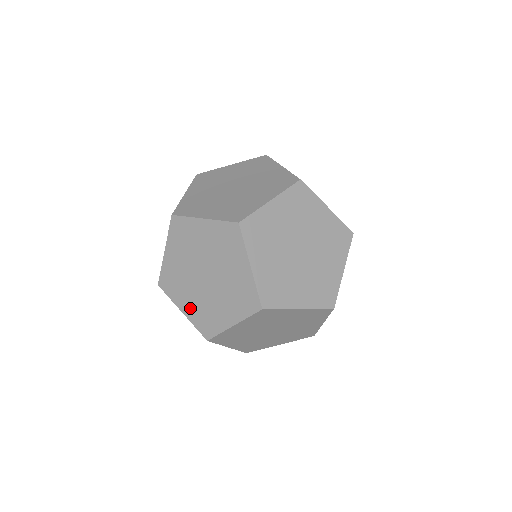
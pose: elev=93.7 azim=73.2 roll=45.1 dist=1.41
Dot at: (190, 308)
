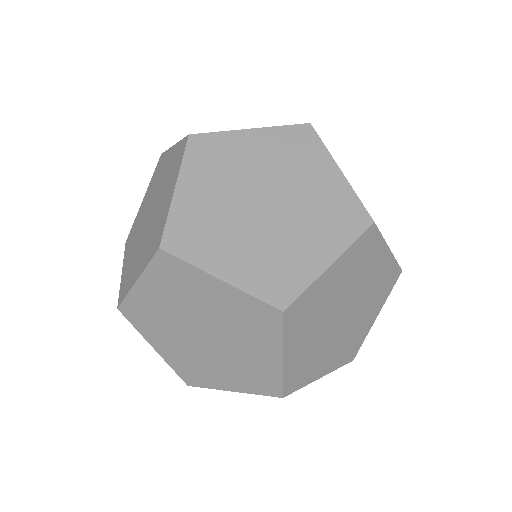
Dot at: (168, 351)
